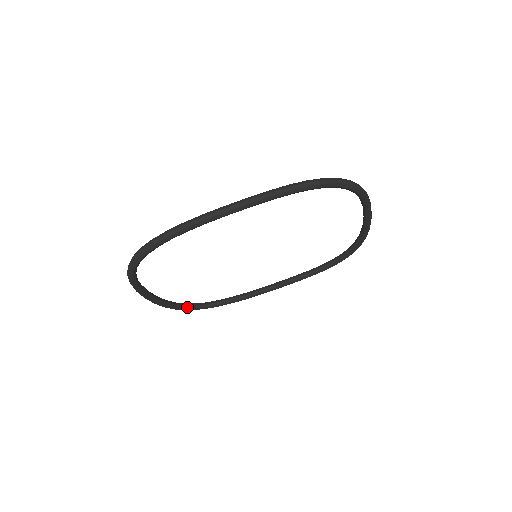
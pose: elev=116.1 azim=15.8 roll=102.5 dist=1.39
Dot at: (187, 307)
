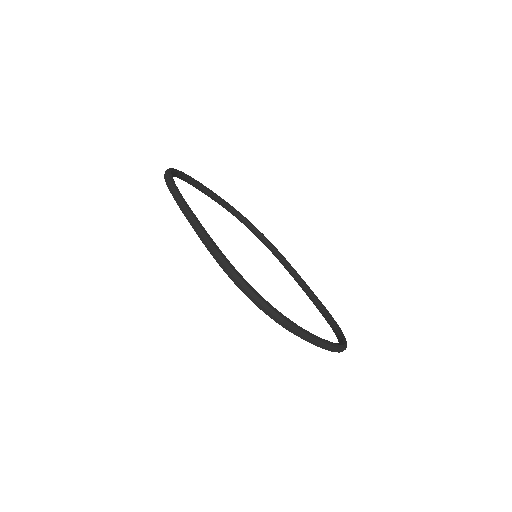
Dot at: (246, 224)
